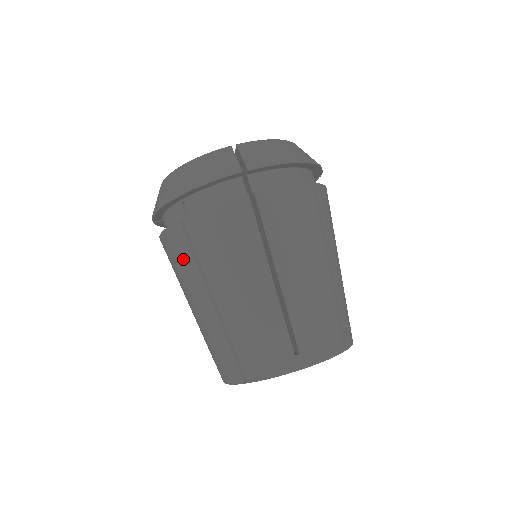
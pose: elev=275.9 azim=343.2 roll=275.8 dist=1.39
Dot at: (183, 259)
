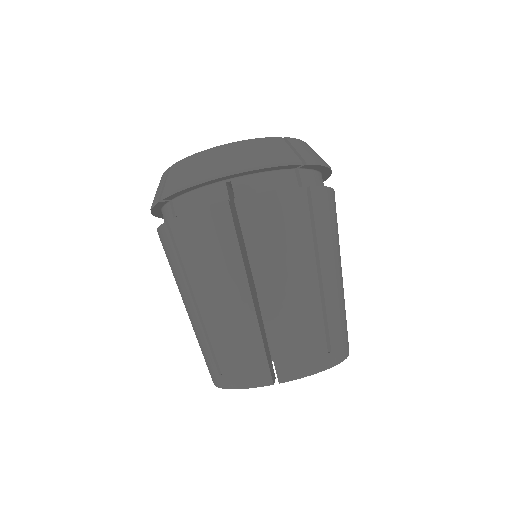
Dot at: occluded
